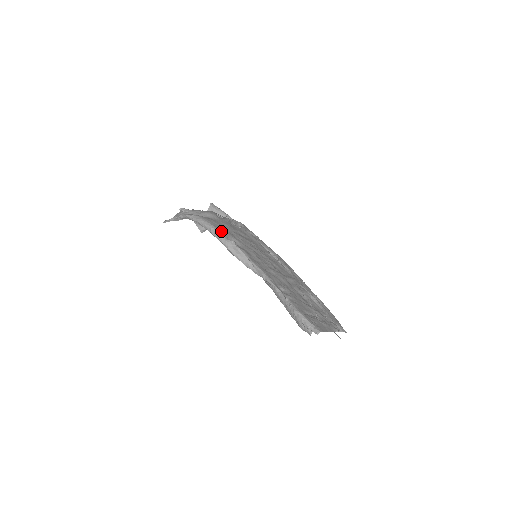
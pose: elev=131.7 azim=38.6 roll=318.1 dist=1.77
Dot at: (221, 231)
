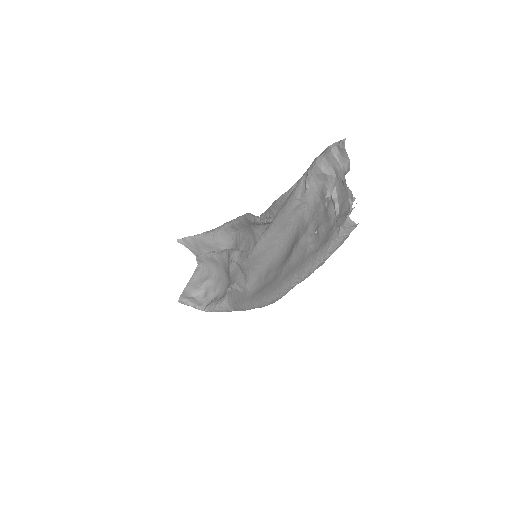
Dot at: occluded
